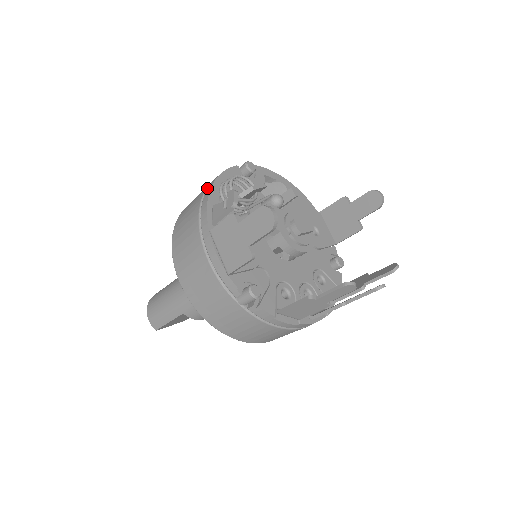
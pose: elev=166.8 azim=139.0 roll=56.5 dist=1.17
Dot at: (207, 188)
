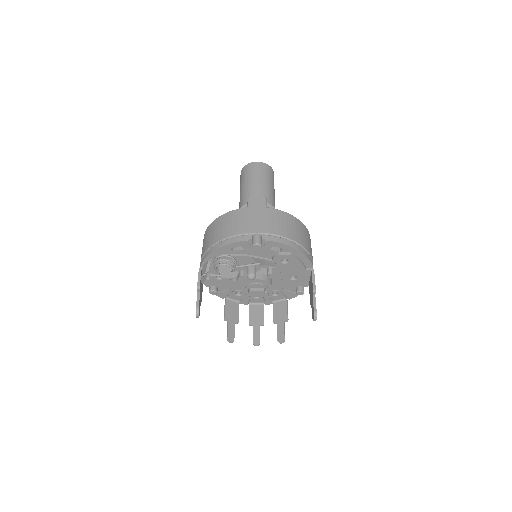
Dot at: (219, 243)
